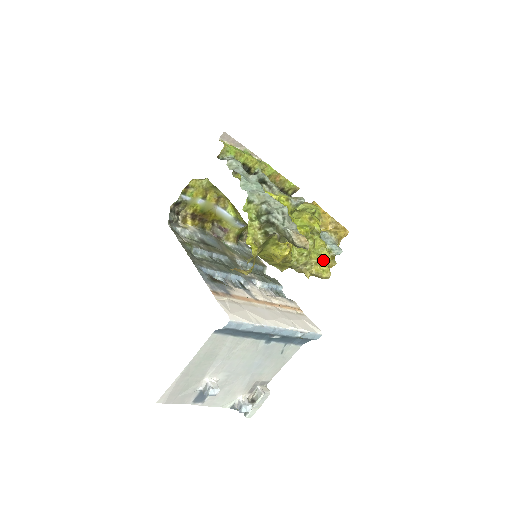
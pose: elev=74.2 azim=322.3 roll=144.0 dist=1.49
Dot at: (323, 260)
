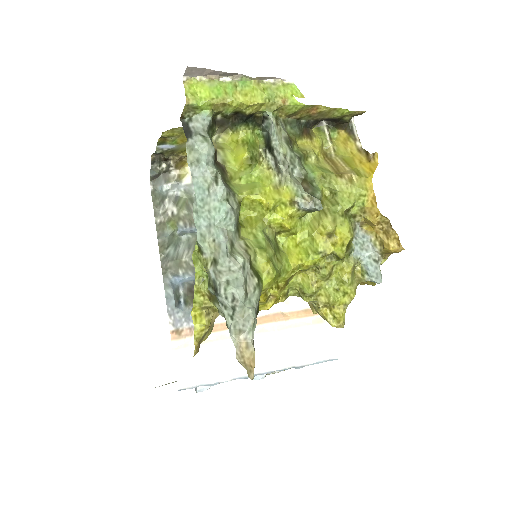
Dot at: (337, 303)
